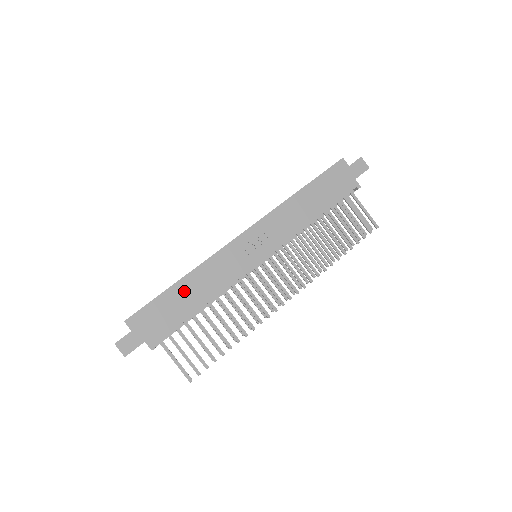
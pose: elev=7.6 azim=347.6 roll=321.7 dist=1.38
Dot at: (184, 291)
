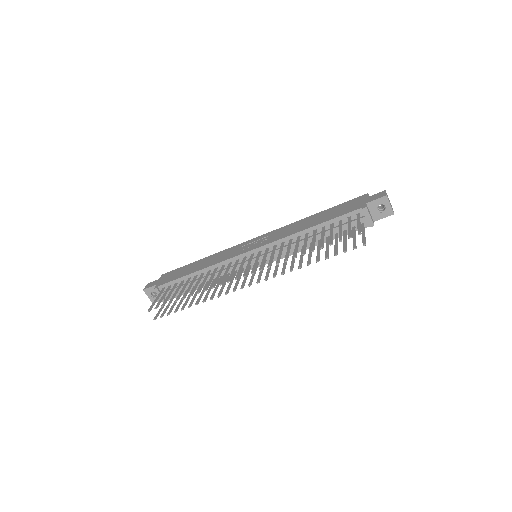
Dot at: (198, 264)
